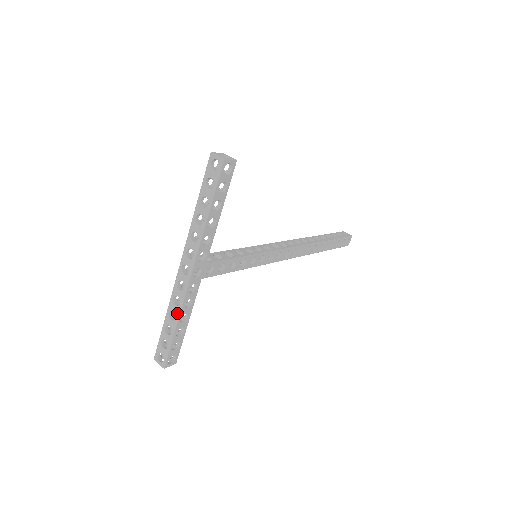
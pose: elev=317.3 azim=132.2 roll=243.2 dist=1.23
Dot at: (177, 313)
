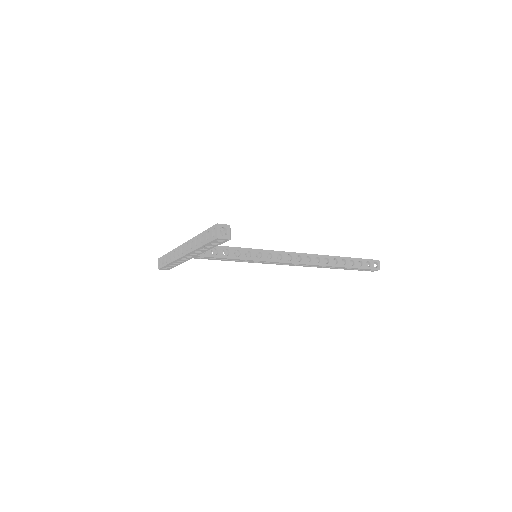
Dot at: (171, 260)
